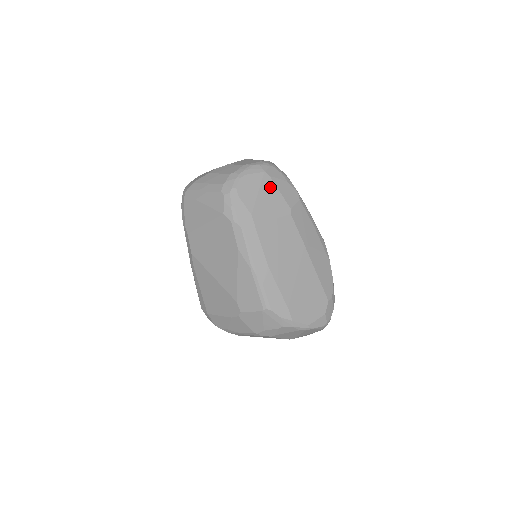
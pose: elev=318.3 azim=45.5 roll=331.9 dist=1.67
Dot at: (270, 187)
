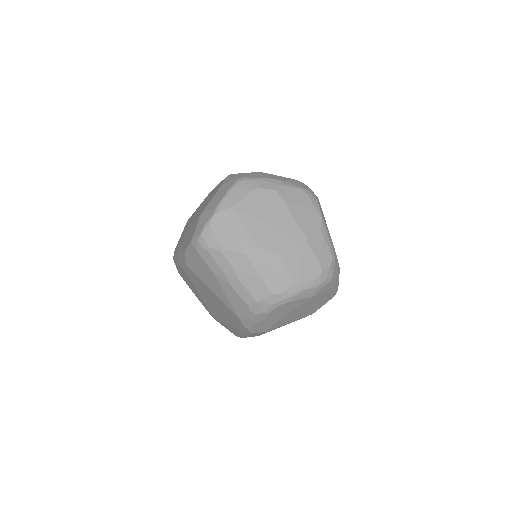
Dot at: (309, 304)
